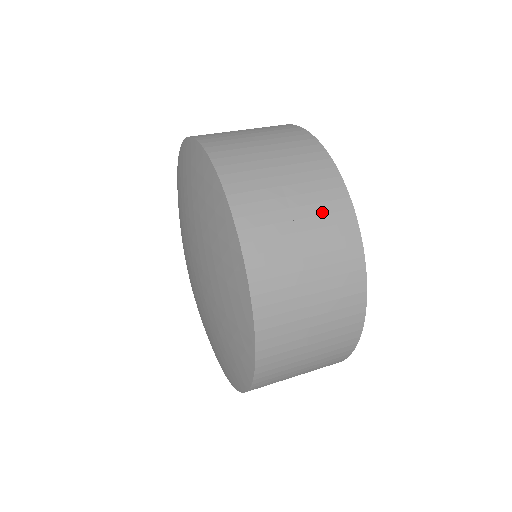
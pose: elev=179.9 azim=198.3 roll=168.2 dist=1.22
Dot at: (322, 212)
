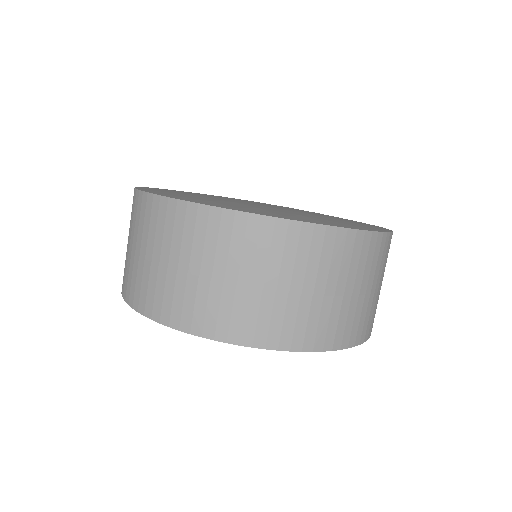
Dot at: (370, 265)
